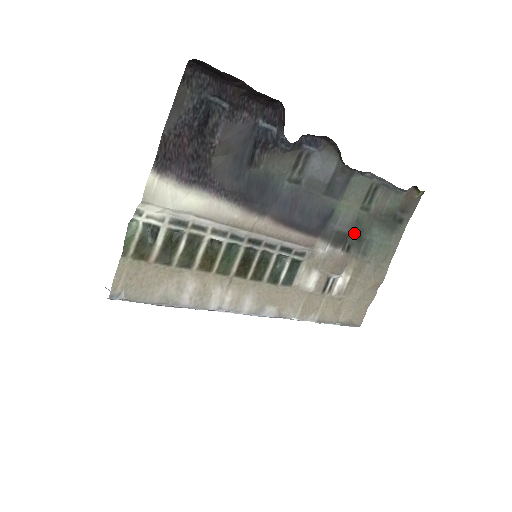
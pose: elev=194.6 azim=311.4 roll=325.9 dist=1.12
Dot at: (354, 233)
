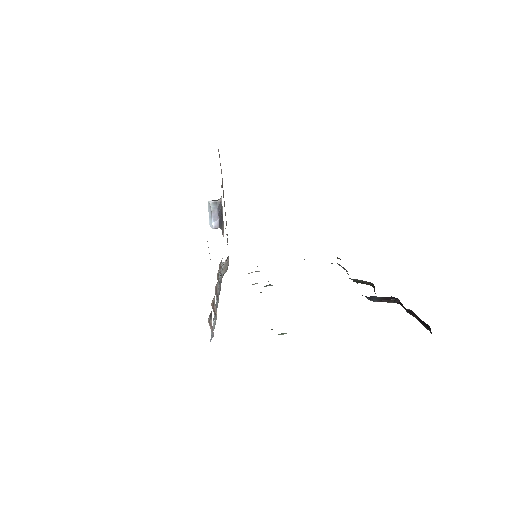
Dot at: occluded
